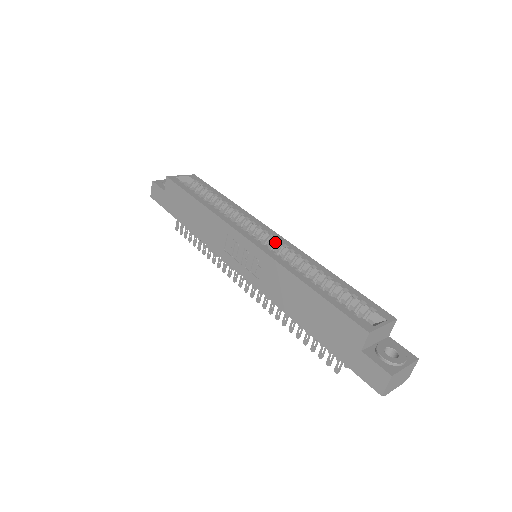
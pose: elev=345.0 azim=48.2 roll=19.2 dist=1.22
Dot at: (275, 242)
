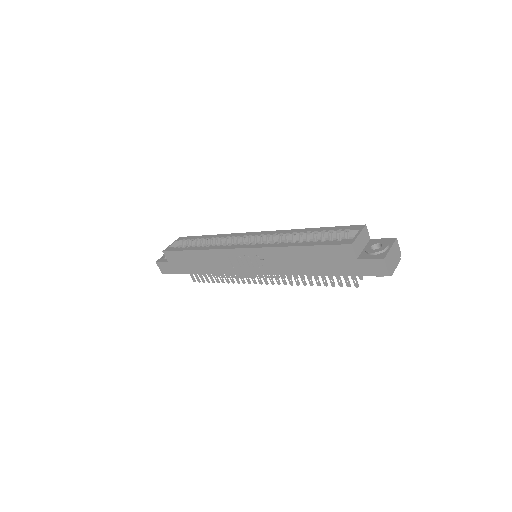
Dot at: (261, 238)
